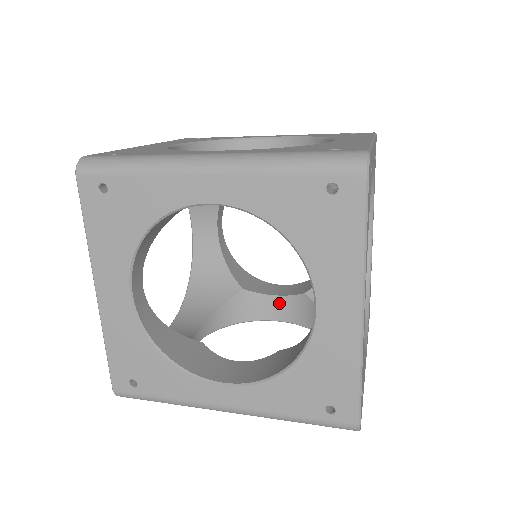
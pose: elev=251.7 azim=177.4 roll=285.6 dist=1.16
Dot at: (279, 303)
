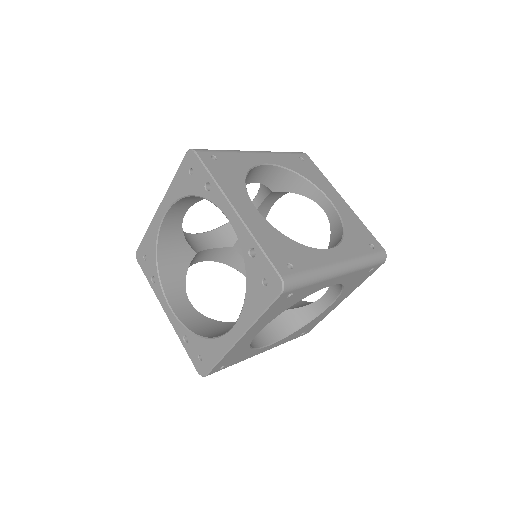
Dot at: (209, 252)
